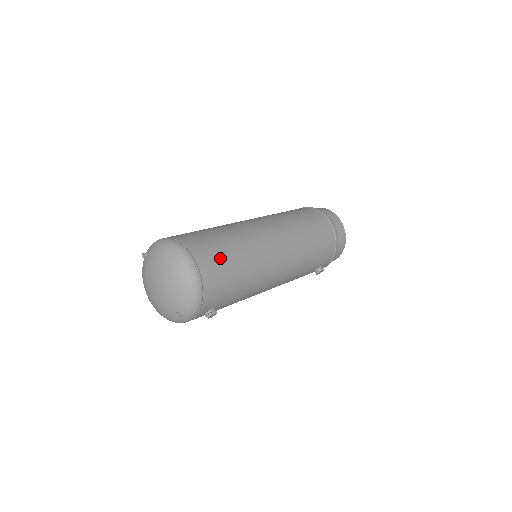
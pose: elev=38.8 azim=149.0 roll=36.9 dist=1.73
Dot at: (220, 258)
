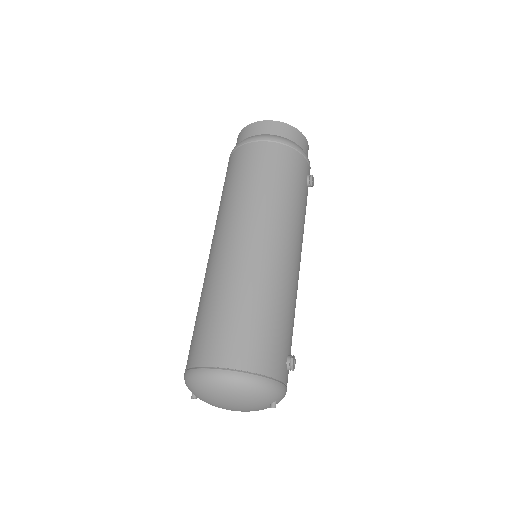
Dot at: (235, 332)
